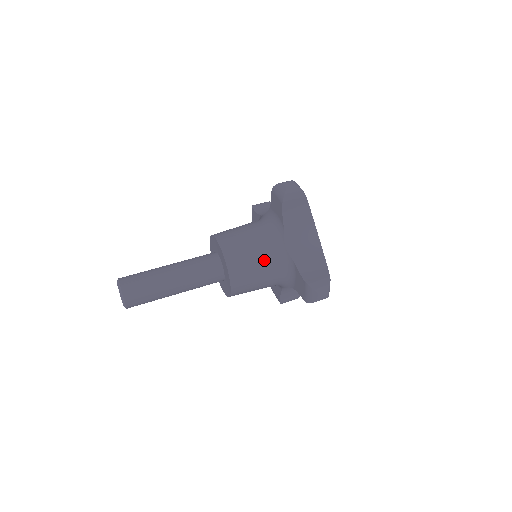
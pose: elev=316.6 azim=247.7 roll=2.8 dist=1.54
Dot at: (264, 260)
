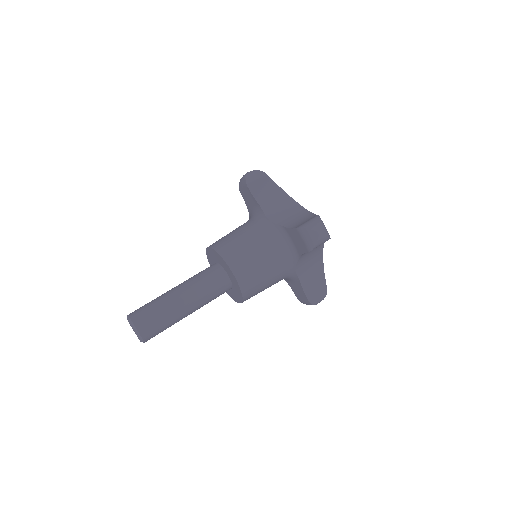
Dot at: (274, 282)
